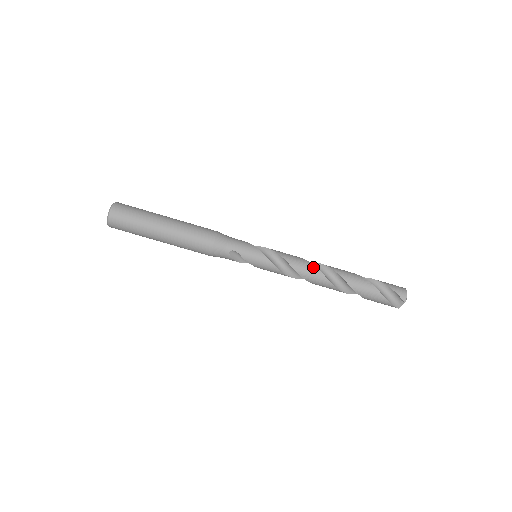
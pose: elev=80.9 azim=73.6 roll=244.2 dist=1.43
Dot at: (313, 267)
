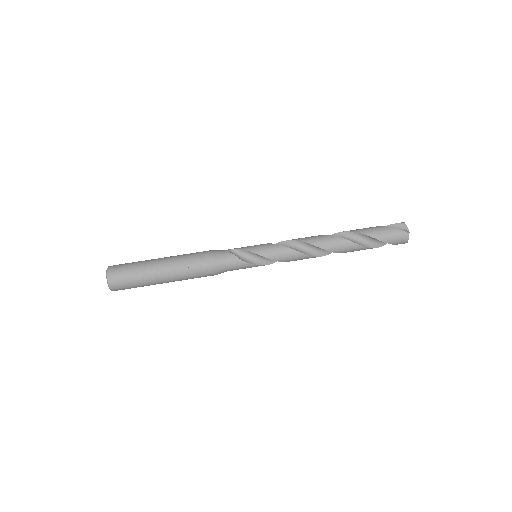
Dot at: occluded
